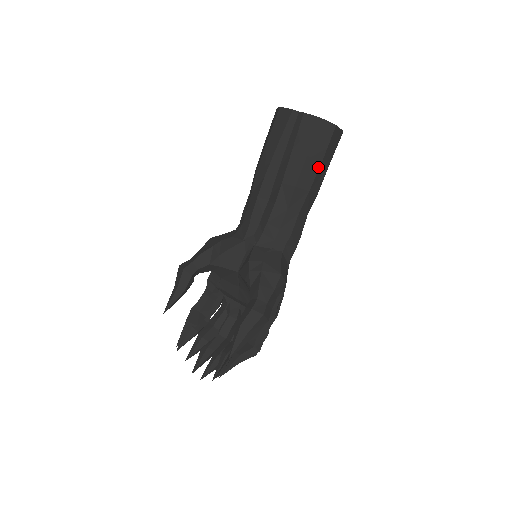
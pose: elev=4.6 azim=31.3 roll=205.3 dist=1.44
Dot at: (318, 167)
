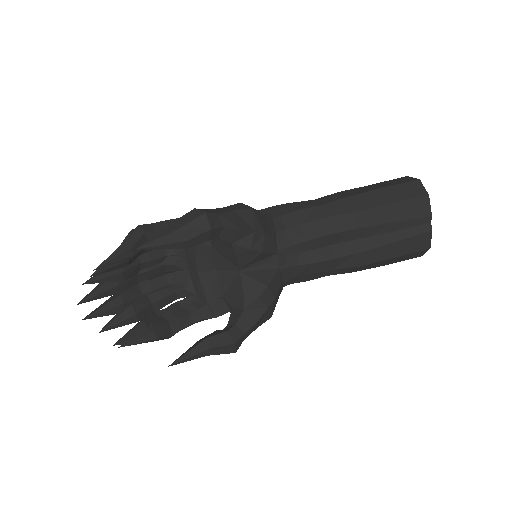
Dot at: occluded
